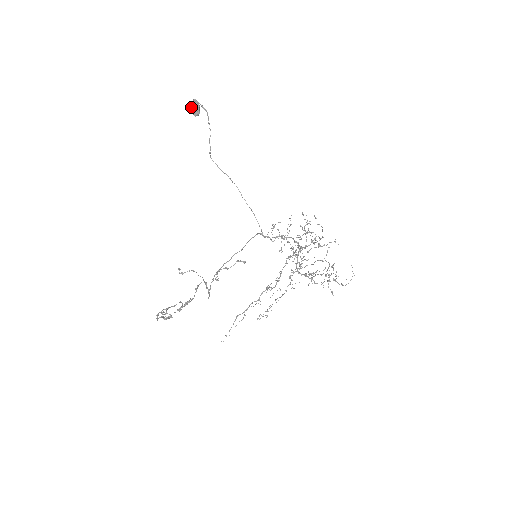
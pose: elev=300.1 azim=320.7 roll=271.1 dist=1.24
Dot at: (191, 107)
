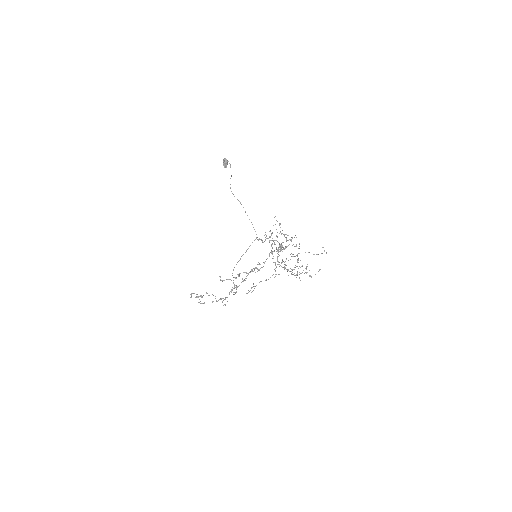
Dot at: (223, 163)
